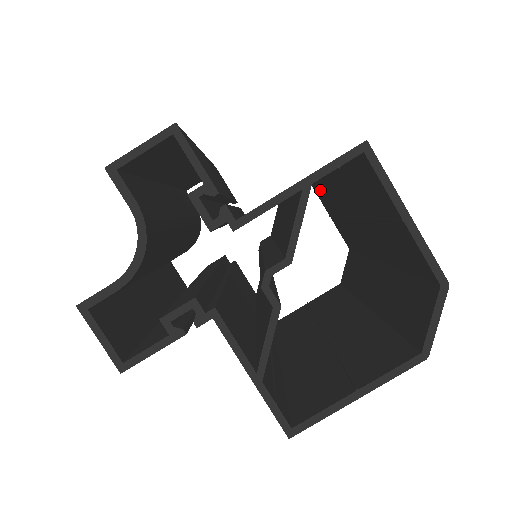
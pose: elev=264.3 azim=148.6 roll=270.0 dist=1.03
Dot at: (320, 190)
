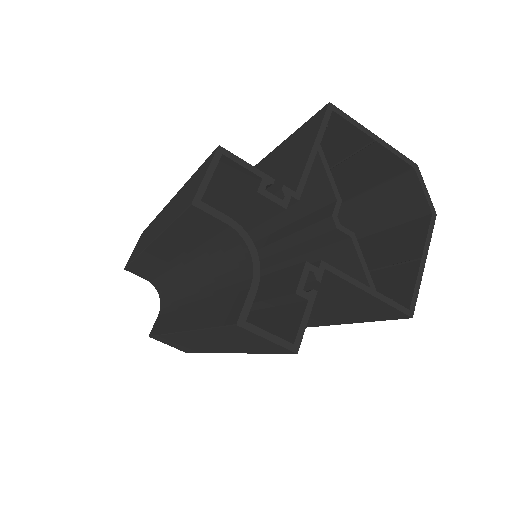
Dot at: occluded
